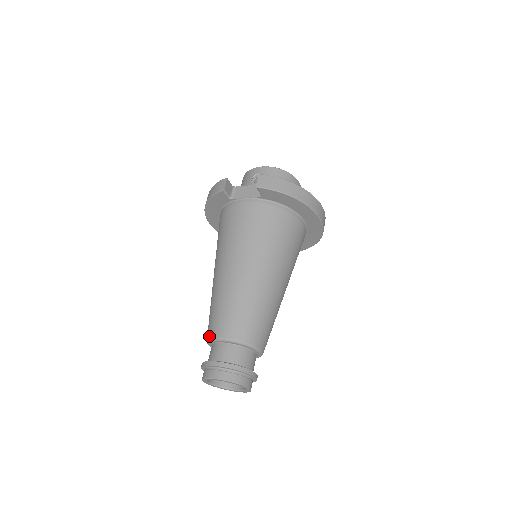
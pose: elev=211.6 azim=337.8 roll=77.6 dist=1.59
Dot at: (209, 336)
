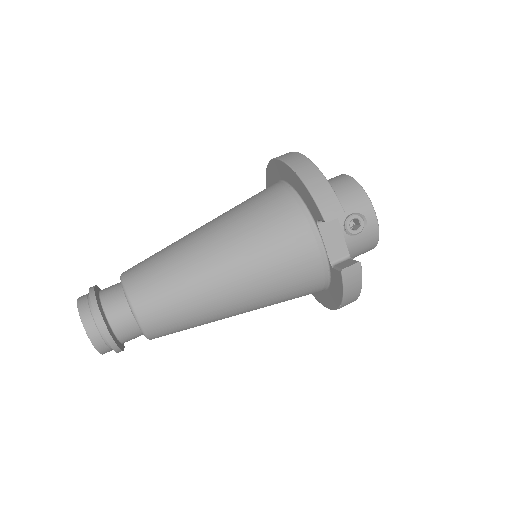
Dot at: (130, 291)
